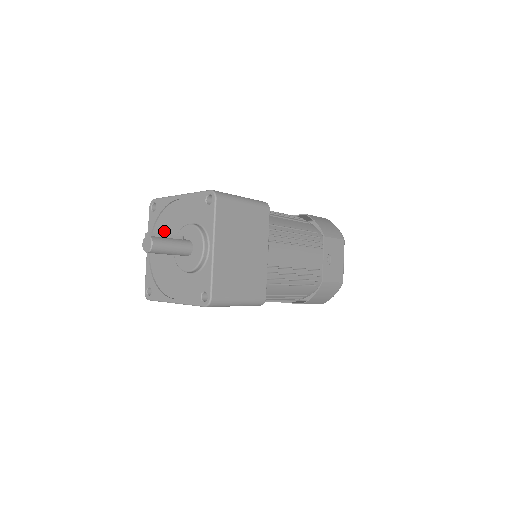
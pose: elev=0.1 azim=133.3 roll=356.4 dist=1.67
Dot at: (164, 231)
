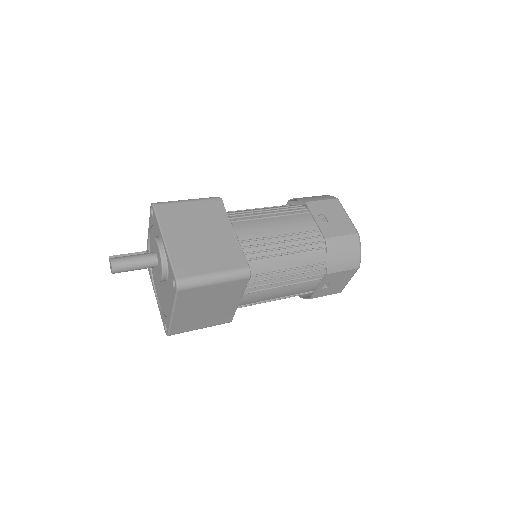
Dot at: (154, 270)
